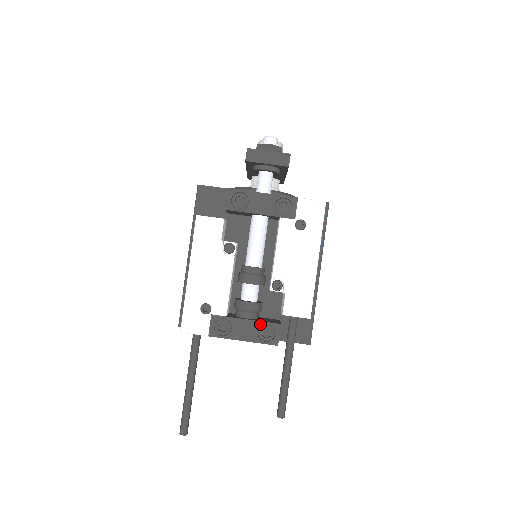
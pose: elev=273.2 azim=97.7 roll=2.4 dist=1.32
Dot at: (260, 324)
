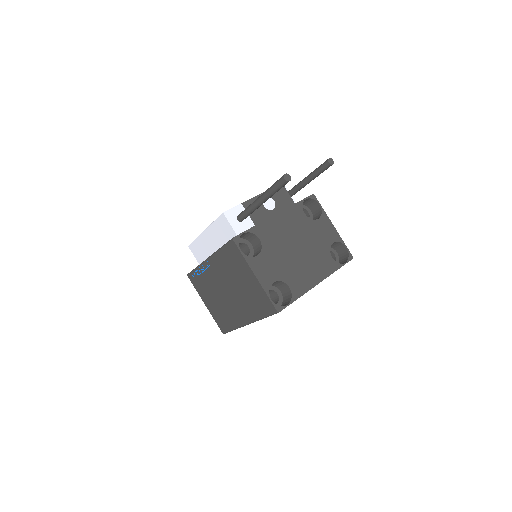
Dot at: occluded
